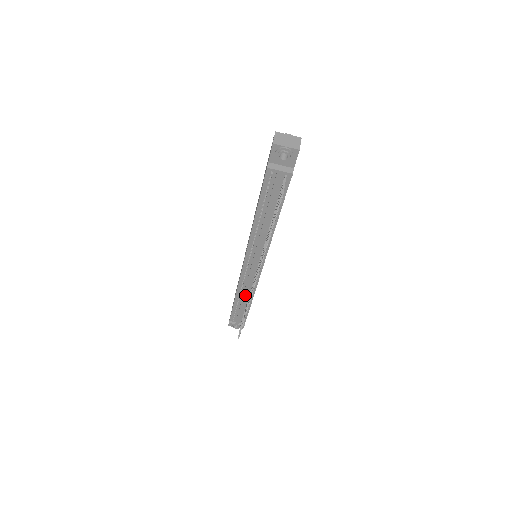
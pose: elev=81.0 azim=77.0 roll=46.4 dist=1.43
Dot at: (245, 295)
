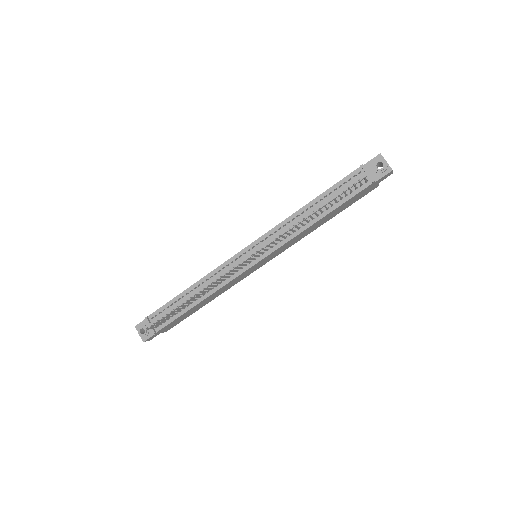
Dot at: (206, 286)
